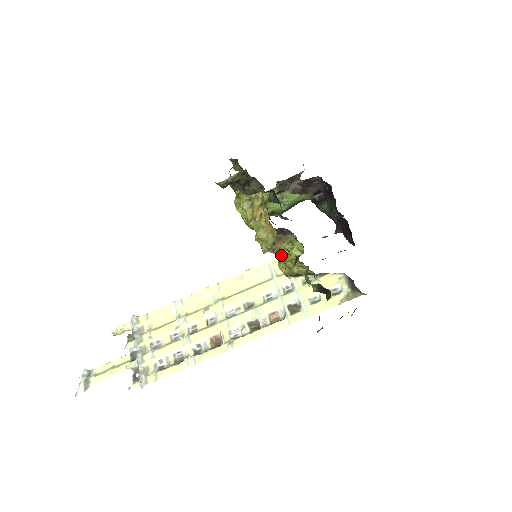
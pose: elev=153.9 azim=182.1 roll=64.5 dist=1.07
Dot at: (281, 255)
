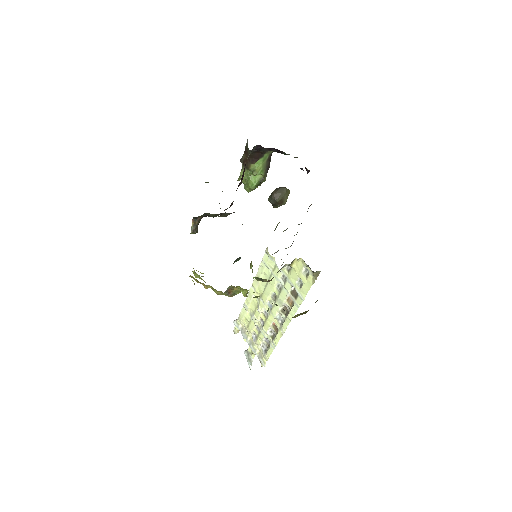
Dot at: occluded
